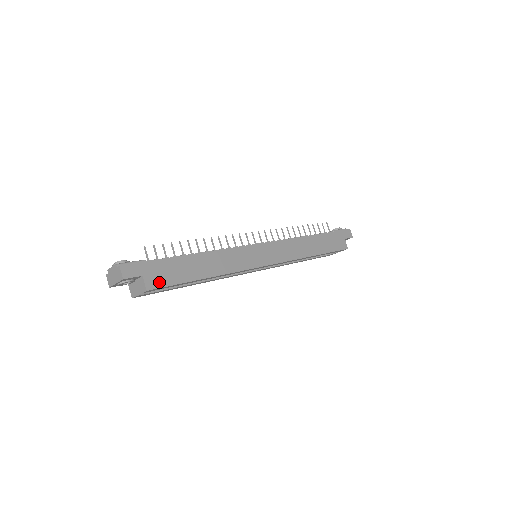
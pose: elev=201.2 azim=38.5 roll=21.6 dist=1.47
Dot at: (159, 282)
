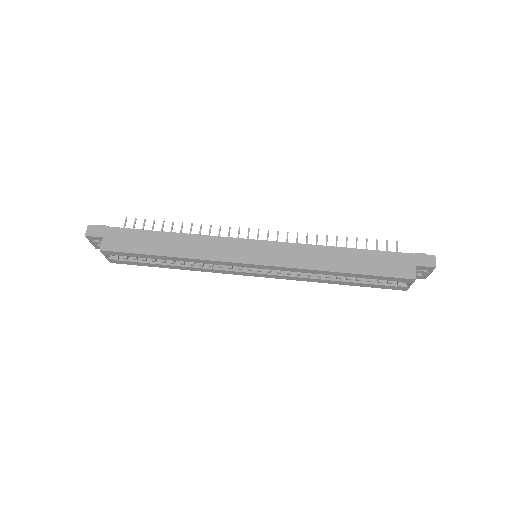
Dot at: (115, 246)
